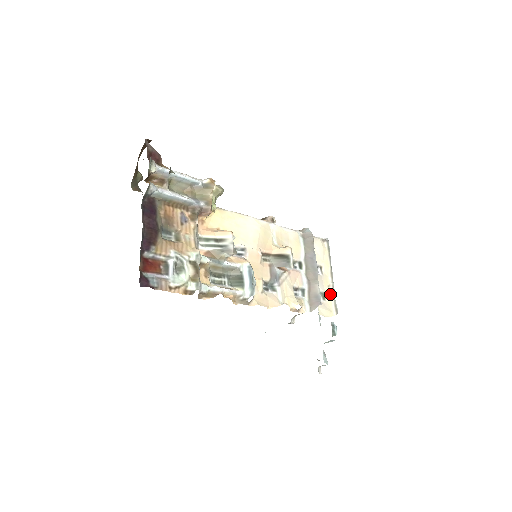
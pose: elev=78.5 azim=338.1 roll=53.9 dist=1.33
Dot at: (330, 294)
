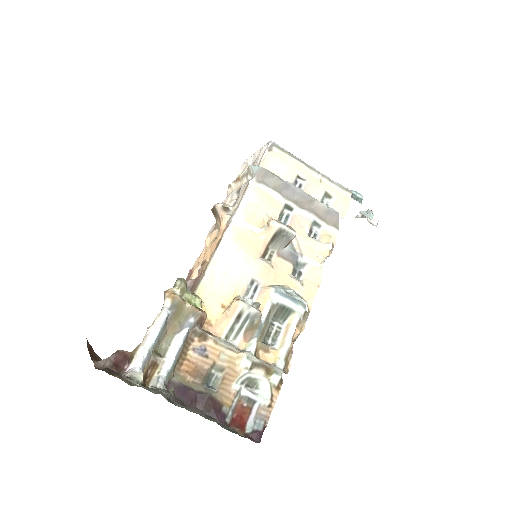
Dot at: (329, 186)
